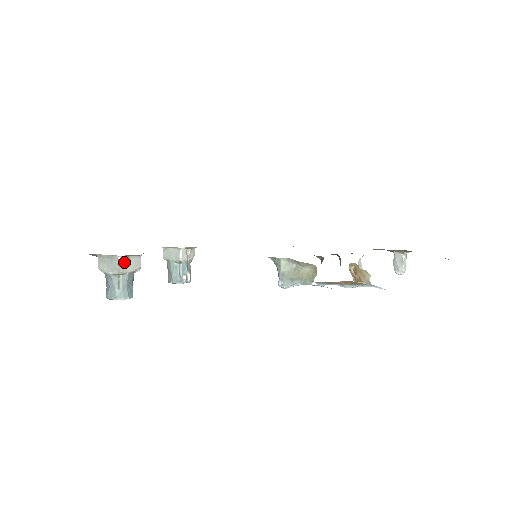
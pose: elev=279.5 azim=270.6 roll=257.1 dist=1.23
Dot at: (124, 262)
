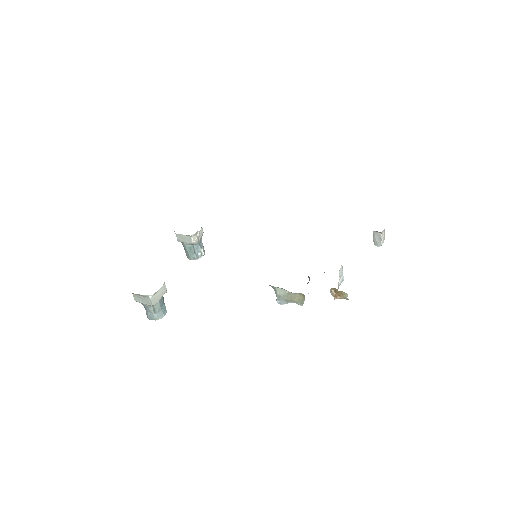
Dot at: (154, 297)
